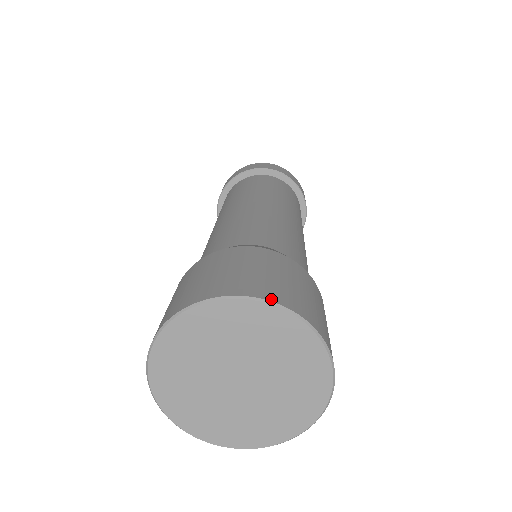
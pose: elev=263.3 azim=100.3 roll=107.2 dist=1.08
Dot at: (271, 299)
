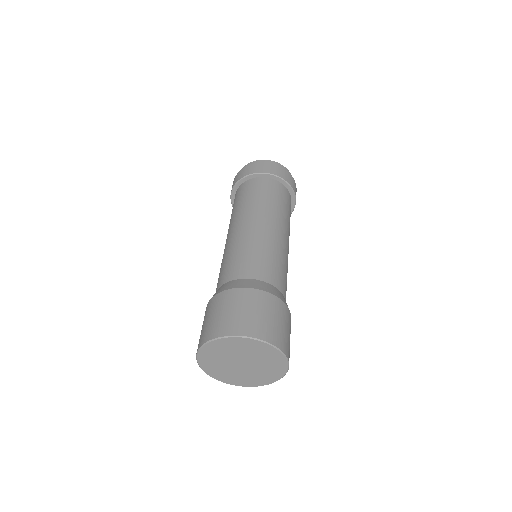
Dot at: (257, 337)
